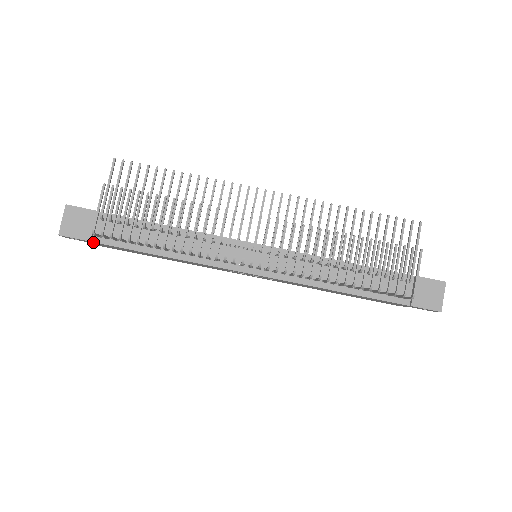
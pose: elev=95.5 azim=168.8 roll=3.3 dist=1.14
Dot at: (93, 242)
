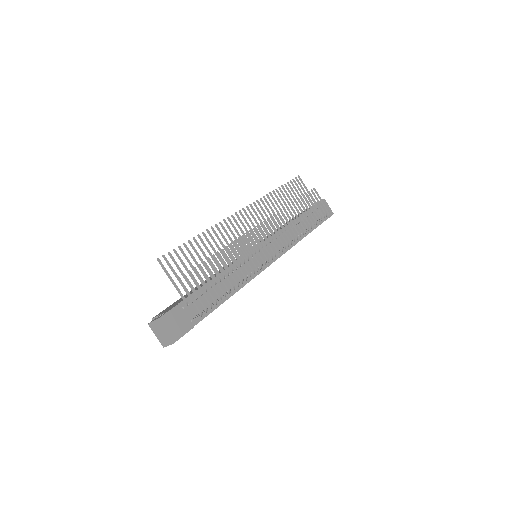
Dot at: (192, 327)
